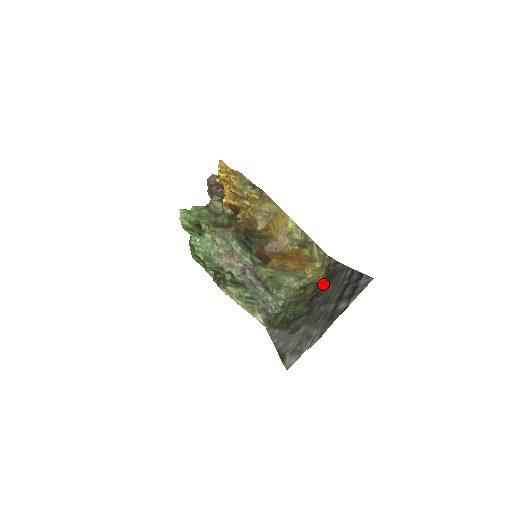
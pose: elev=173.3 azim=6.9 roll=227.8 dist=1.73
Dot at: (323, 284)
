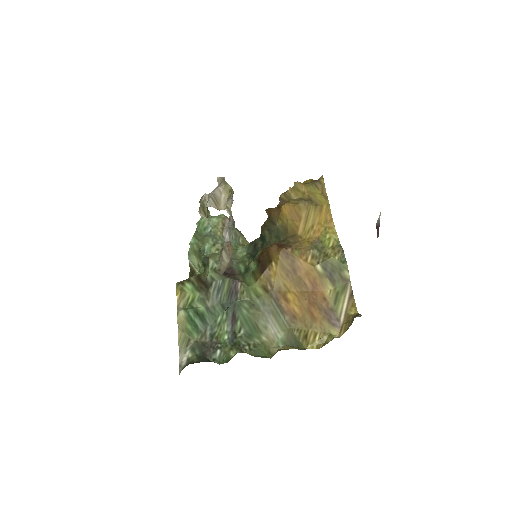
Dot at: occluded
